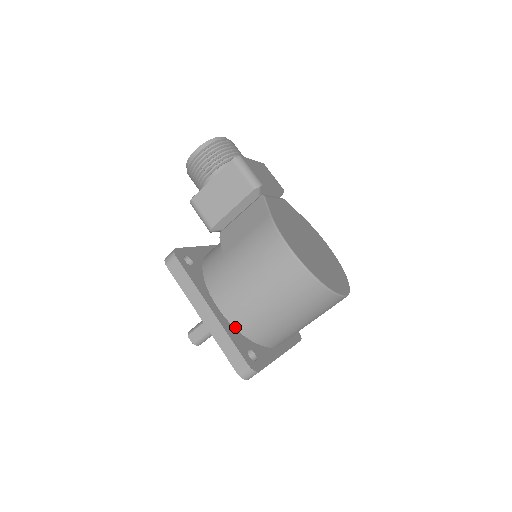
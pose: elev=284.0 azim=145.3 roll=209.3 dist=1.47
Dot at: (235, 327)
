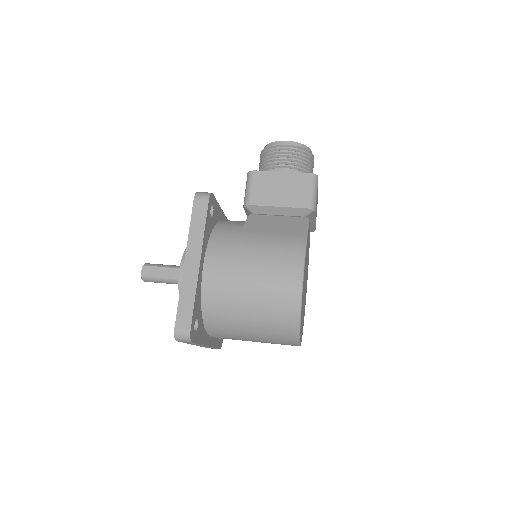
Dot at: (203, 292)
